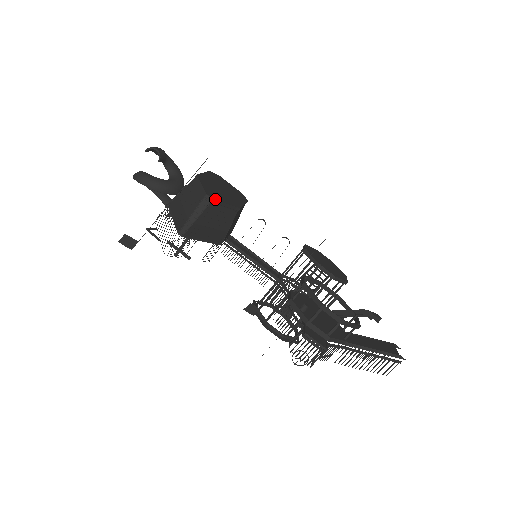
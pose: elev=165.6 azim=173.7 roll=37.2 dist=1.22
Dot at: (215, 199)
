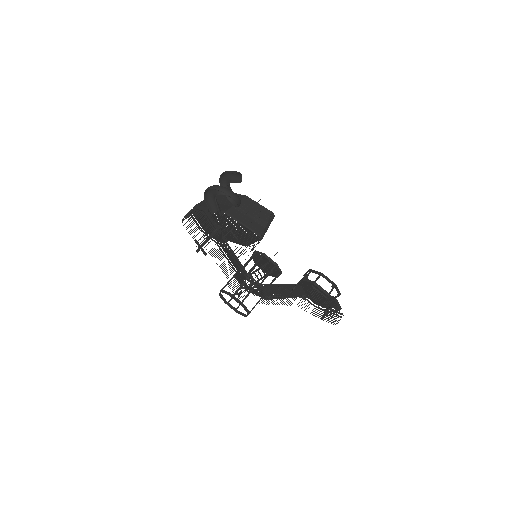
Dot at: (273, 216)
